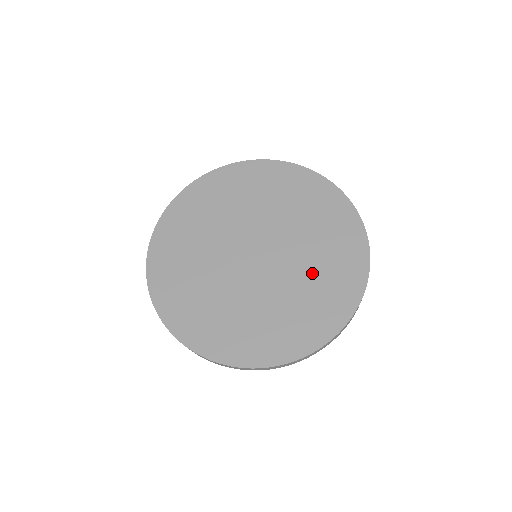
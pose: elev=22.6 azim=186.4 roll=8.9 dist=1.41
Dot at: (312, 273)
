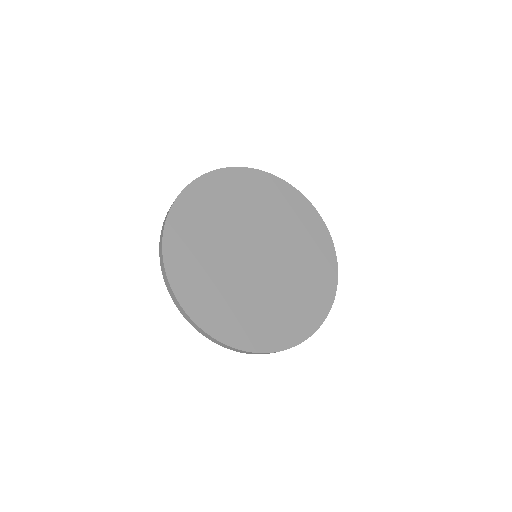
Dot at: (302, 259)
